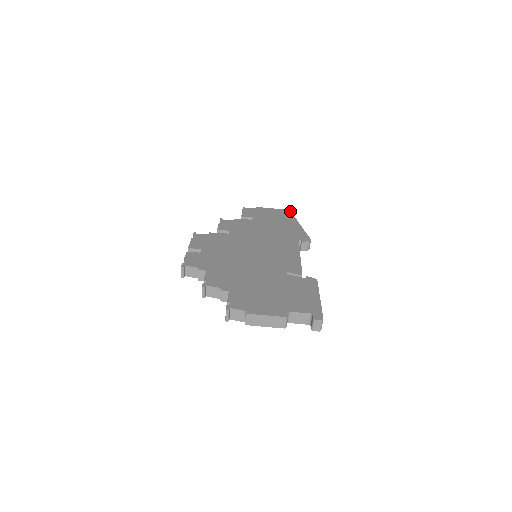
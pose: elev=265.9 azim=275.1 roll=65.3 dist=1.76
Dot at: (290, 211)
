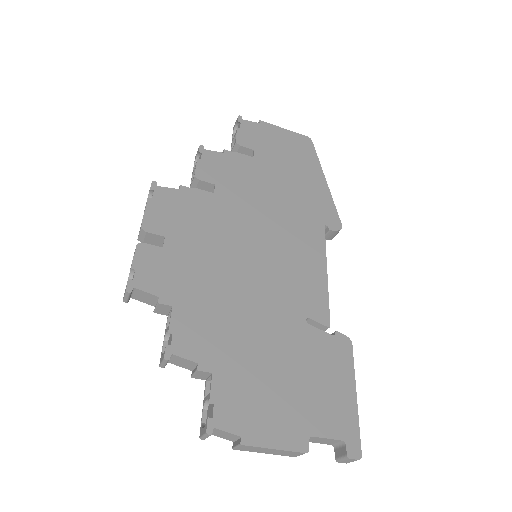
Dot at: (312, 142)
